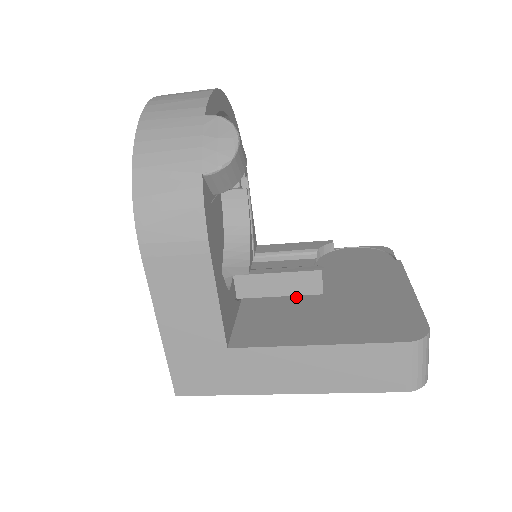
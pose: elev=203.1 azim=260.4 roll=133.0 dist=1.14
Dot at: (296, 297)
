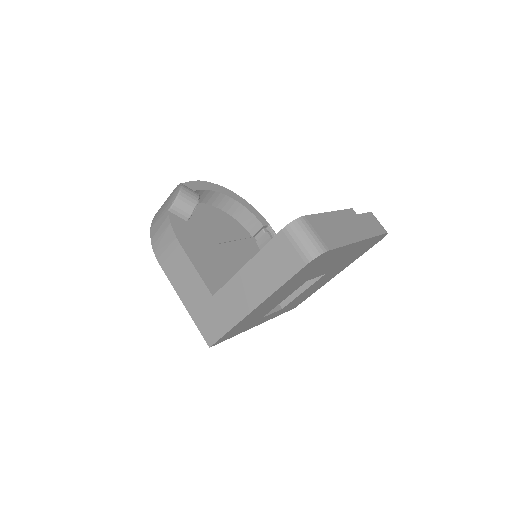
Dot at: occluded
